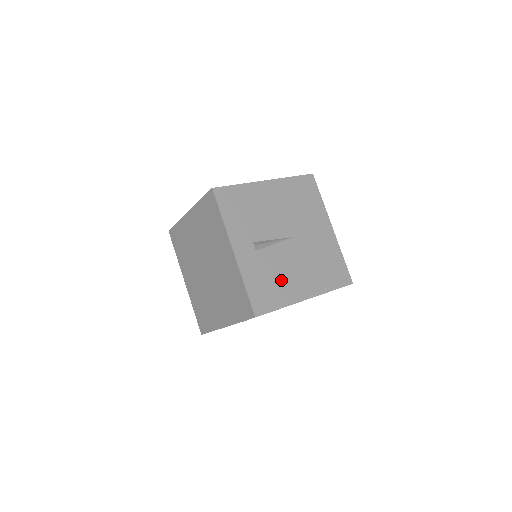
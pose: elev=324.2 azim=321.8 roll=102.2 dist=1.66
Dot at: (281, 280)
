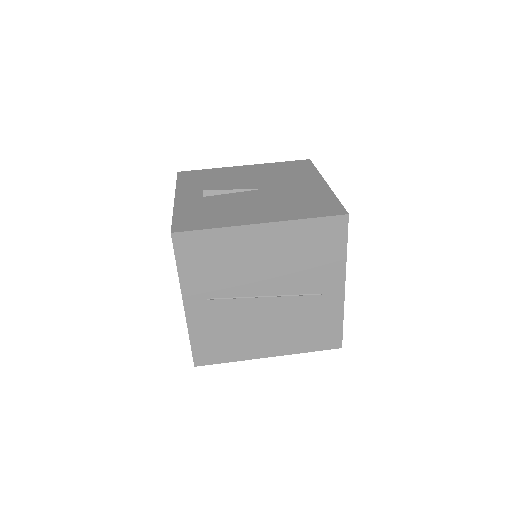
Dot at: (226, 212)
